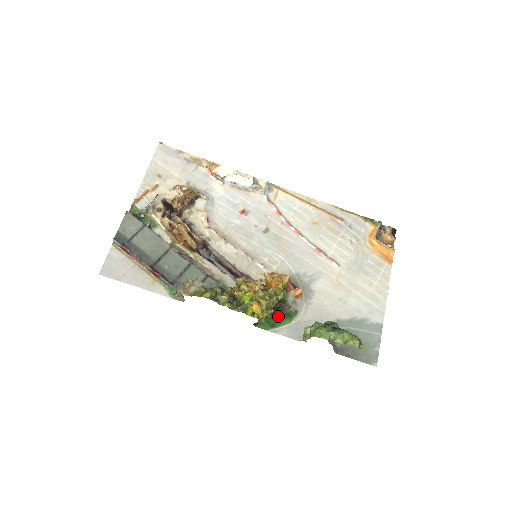
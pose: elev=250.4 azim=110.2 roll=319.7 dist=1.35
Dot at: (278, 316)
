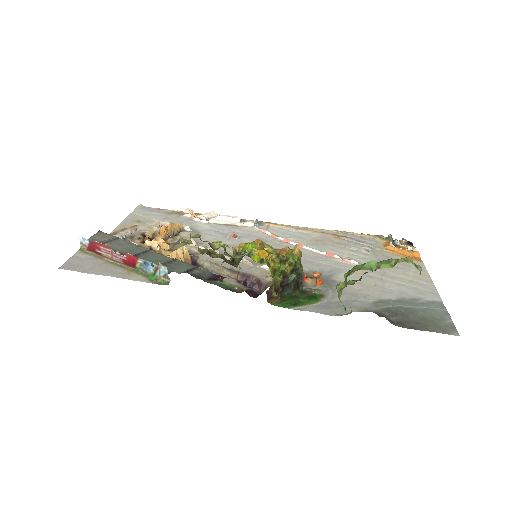
Dot at: (299, 297)
